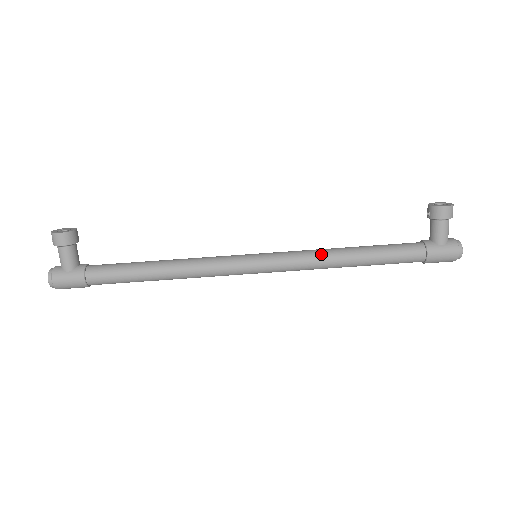
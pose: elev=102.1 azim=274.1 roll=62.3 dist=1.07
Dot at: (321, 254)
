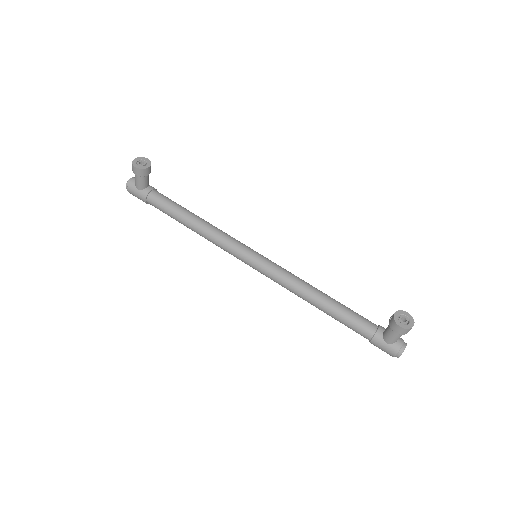
Dot at: (297, 287)
